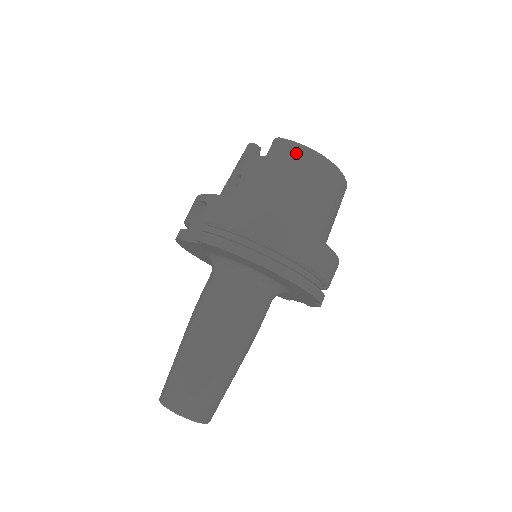
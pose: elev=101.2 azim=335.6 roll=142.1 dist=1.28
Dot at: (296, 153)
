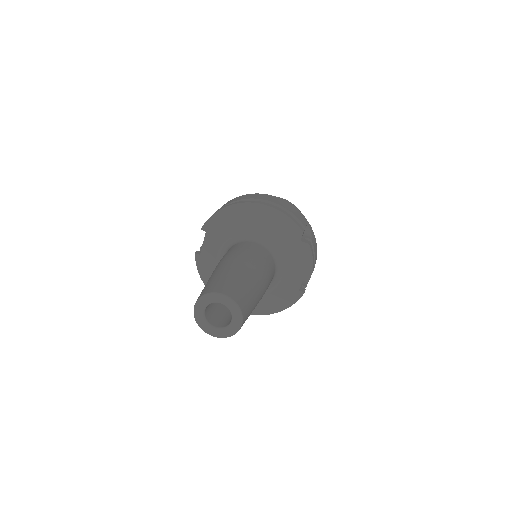
Dot at: occluded
